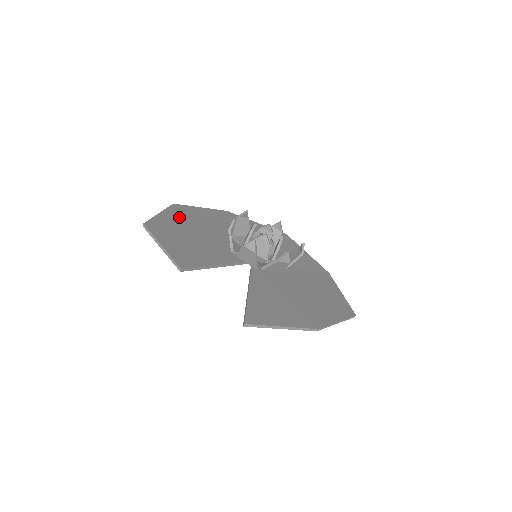
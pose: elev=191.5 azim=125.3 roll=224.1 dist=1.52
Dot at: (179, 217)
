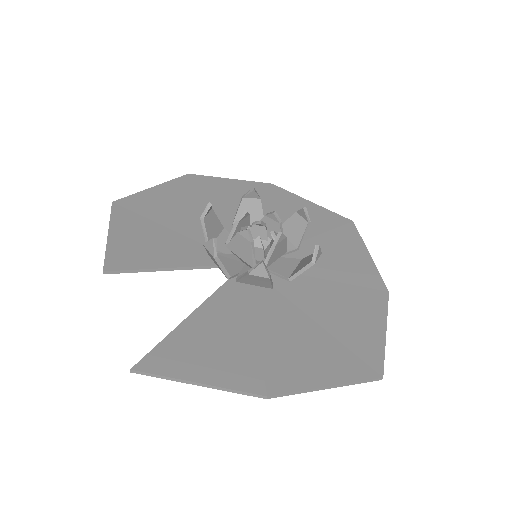
Dot at: (179, 193)
